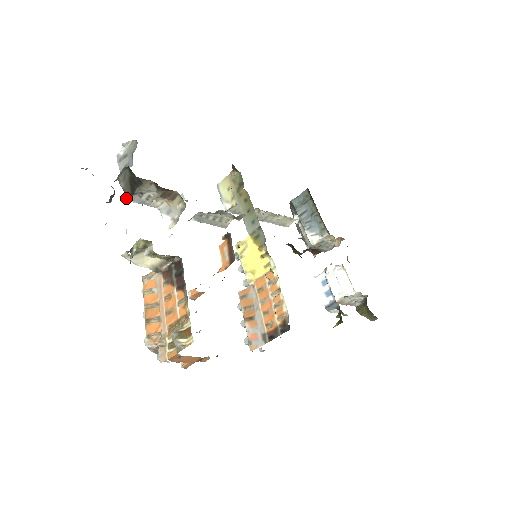
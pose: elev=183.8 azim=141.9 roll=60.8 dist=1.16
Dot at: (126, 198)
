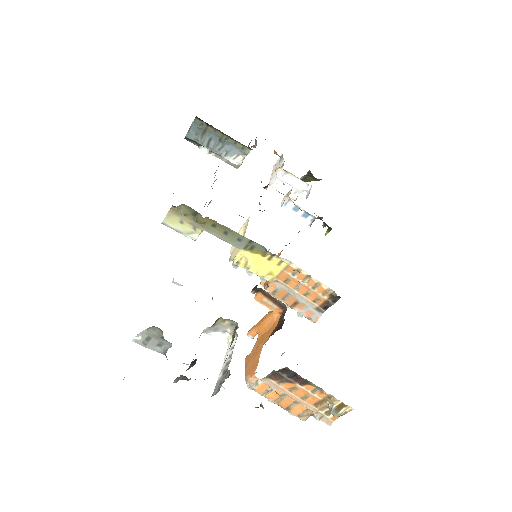
Dot at: occluded
